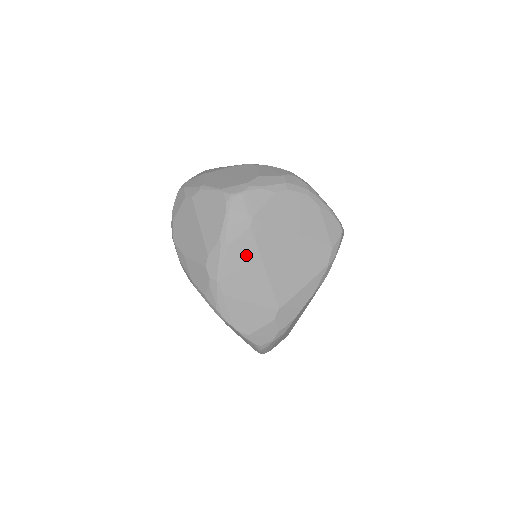
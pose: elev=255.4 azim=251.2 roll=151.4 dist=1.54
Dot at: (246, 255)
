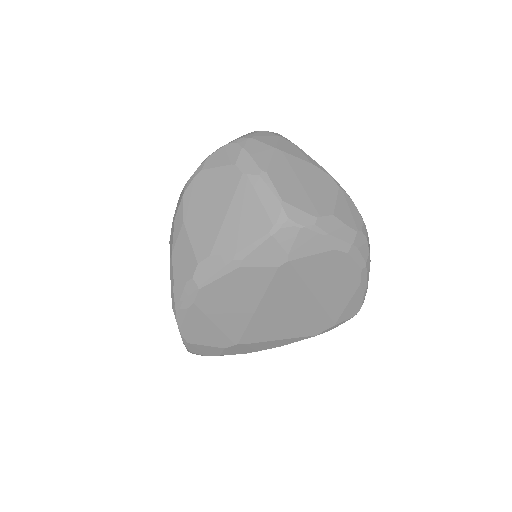
Dot at: (250, 286)
